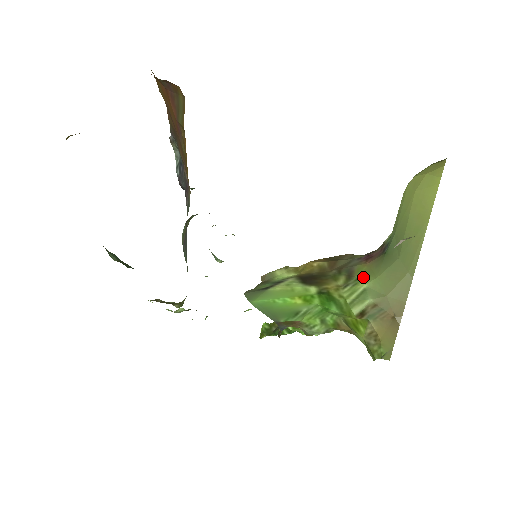
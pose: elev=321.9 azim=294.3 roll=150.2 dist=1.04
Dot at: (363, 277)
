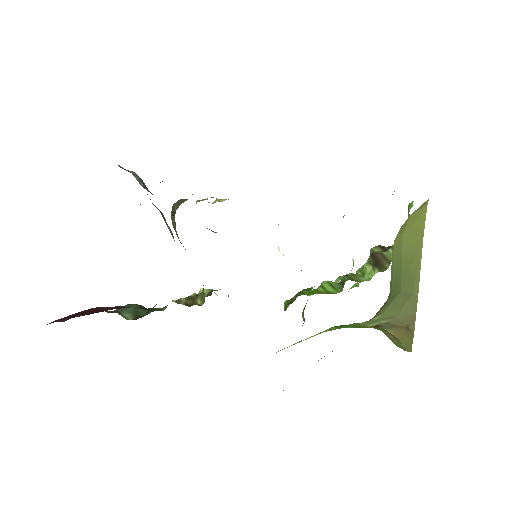
Dot at: (371, 319)
